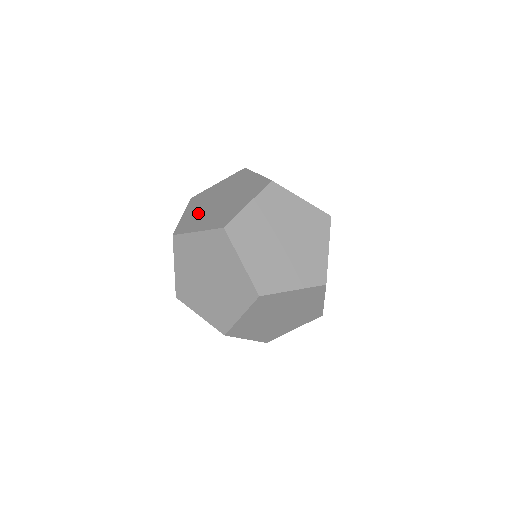
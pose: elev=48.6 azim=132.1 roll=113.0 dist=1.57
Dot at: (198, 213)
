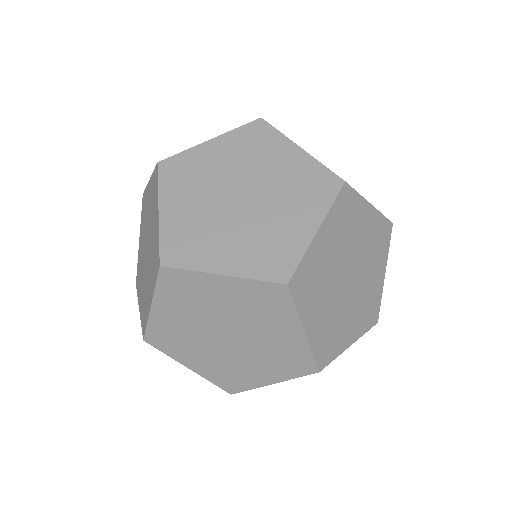
Dot at: (200, 218)
